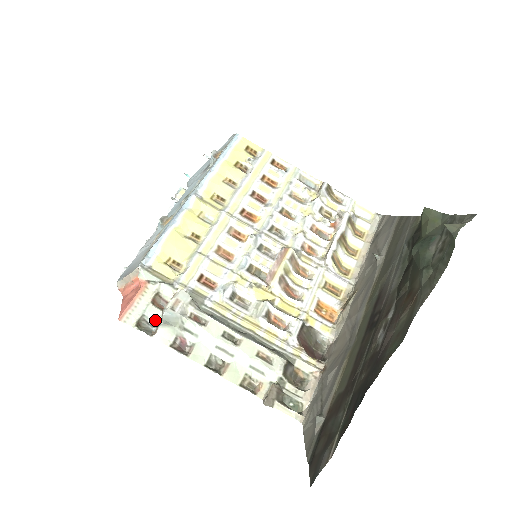
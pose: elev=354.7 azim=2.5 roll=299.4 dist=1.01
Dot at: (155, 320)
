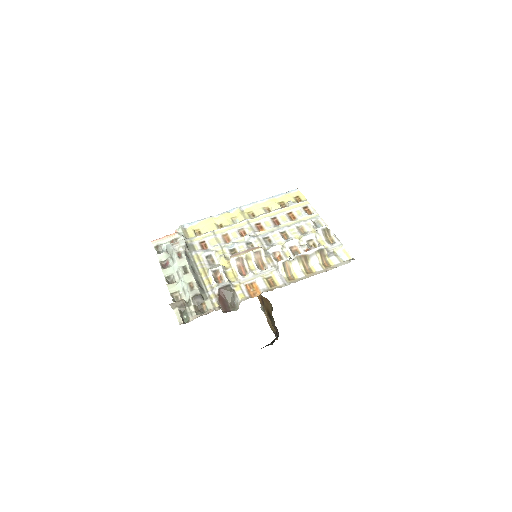
Dot at: (165, 249)
